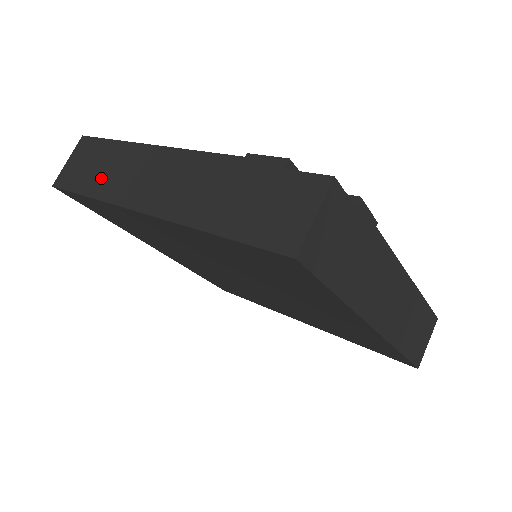
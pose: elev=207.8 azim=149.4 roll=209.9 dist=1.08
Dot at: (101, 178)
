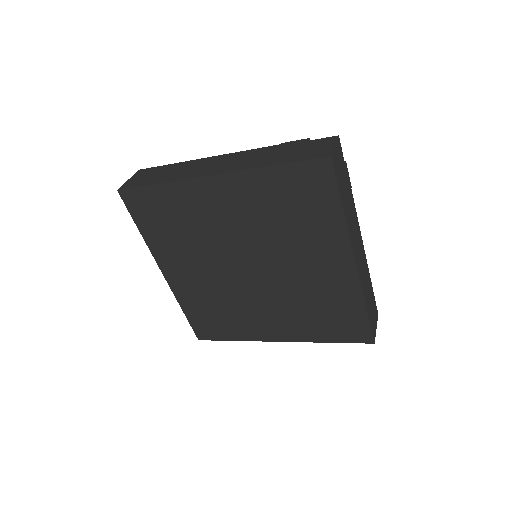
Dot at: (167, 176)
